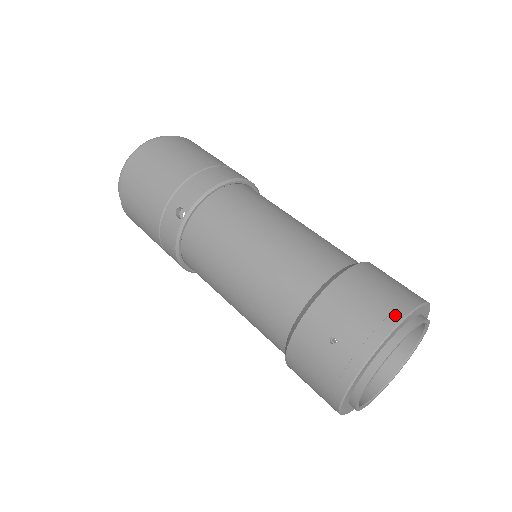
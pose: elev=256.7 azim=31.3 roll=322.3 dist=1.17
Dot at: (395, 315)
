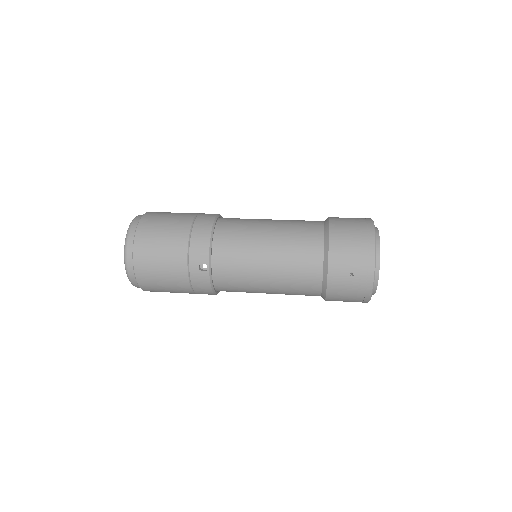
Dot at: (371, 241)
